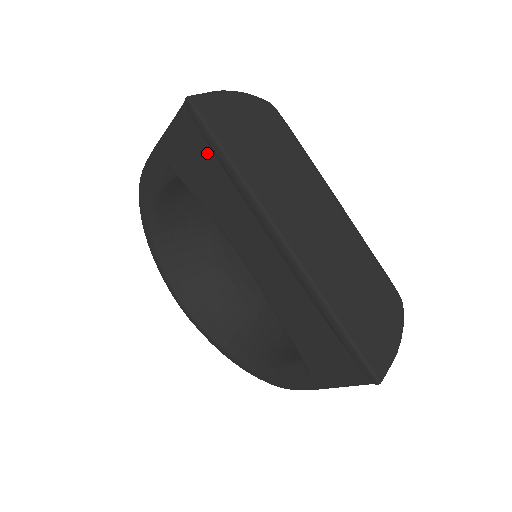
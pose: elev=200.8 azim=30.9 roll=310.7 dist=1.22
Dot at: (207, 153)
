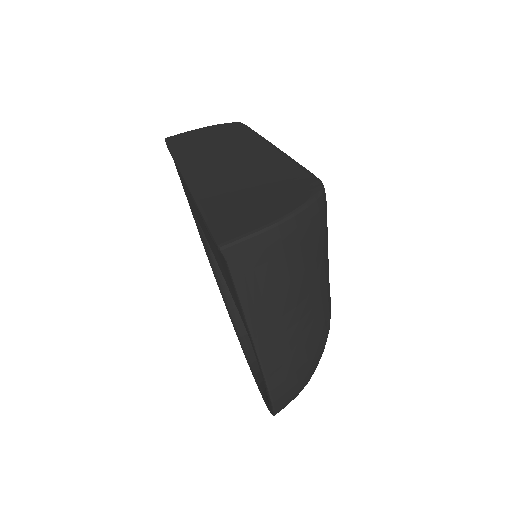
Dot at: occluded
